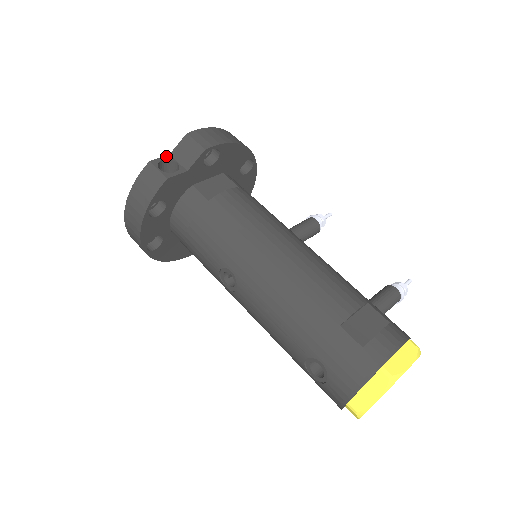
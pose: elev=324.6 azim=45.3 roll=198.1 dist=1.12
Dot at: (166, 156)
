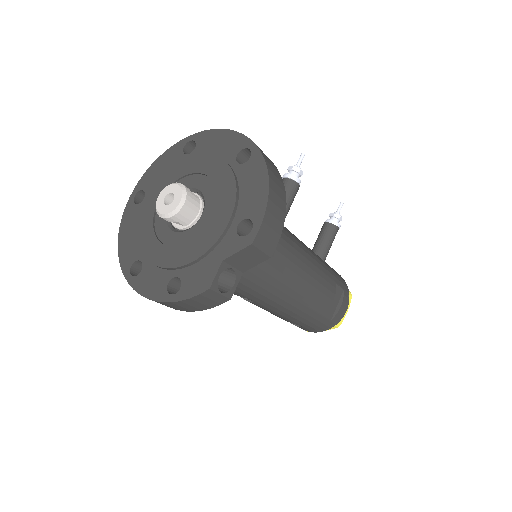
Dot at: (221, 267)
